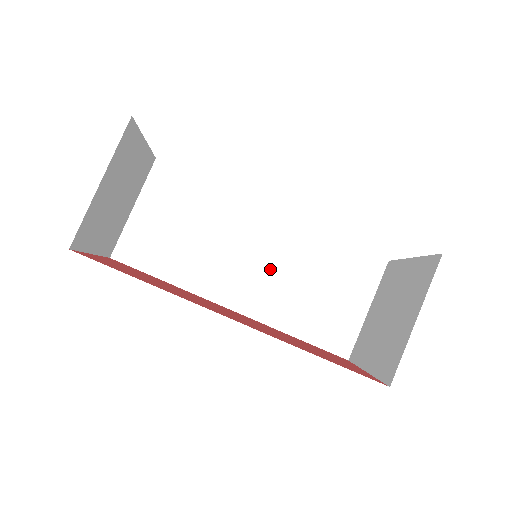
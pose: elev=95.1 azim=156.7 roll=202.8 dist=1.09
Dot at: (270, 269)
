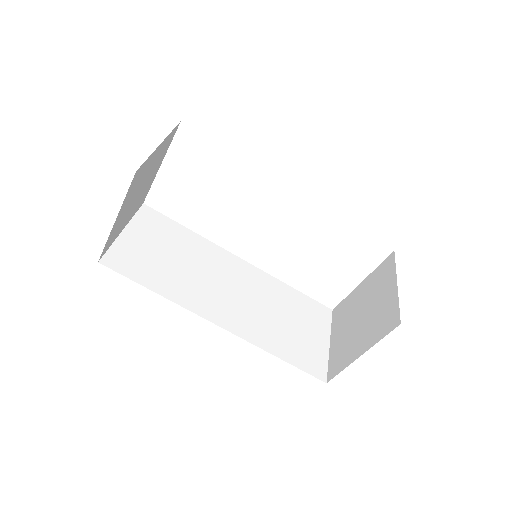
Dot at: (247, 299)
